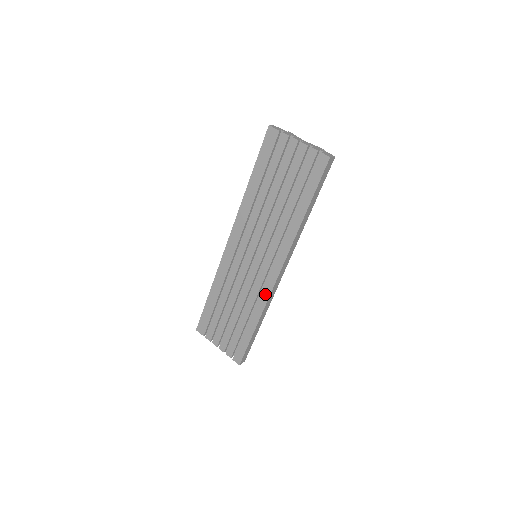
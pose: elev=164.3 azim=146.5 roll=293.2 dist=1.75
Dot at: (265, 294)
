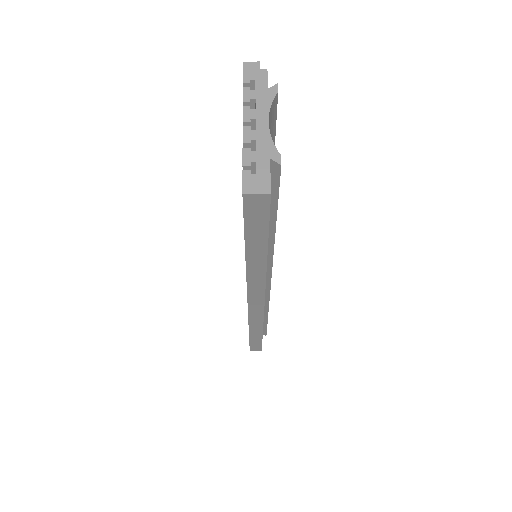
Dot at: occluded
